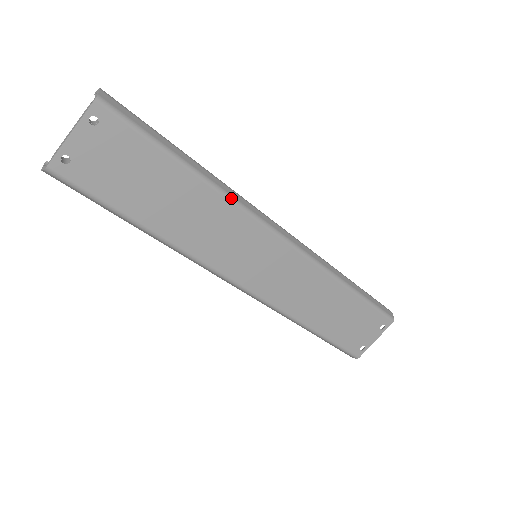
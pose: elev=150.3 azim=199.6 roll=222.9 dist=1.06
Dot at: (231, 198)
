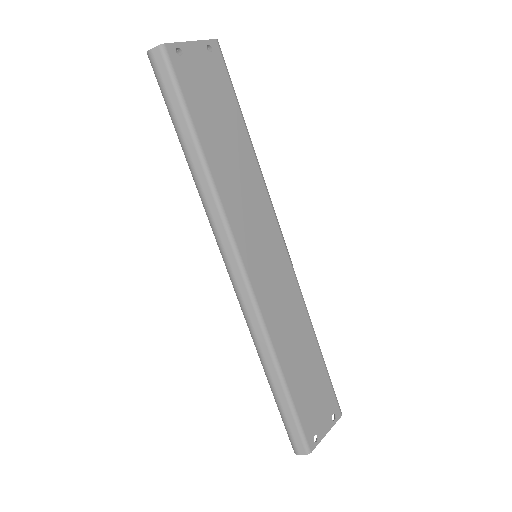
Dot at: occluded
